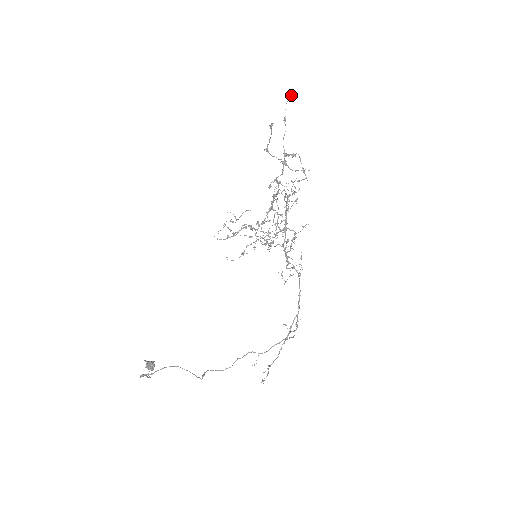
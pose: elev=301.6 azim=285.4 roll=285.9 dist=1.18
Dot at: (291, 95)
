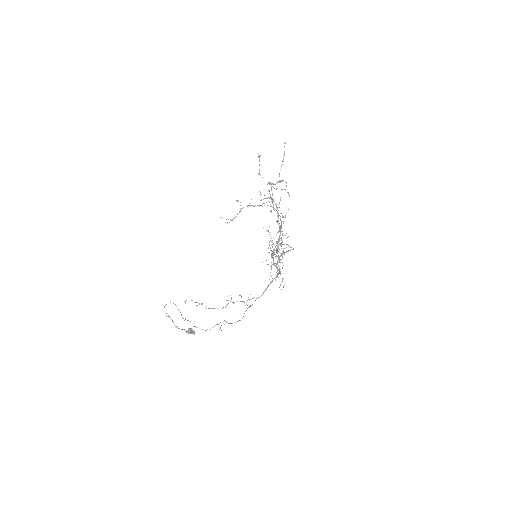
Dot at: occluded
